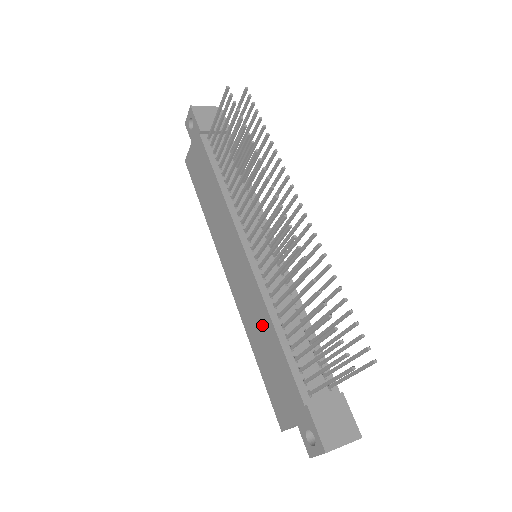
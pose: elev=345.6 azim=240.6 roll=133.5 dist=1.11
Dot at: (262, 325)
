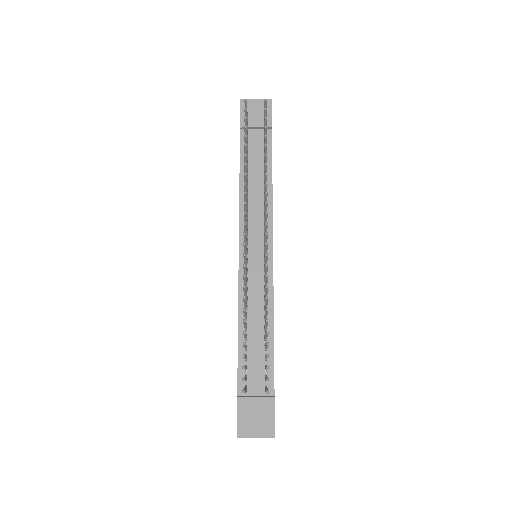
Dot at: occluded
